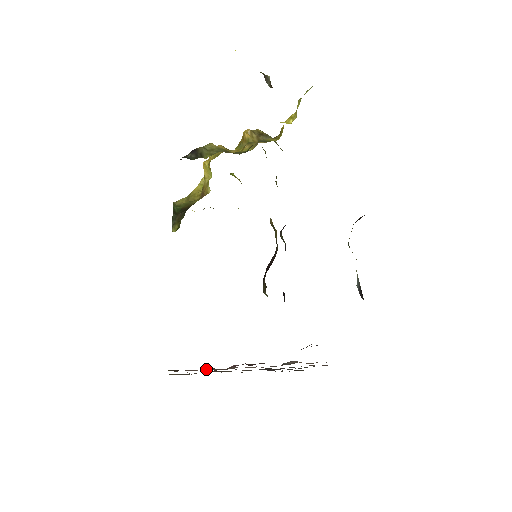
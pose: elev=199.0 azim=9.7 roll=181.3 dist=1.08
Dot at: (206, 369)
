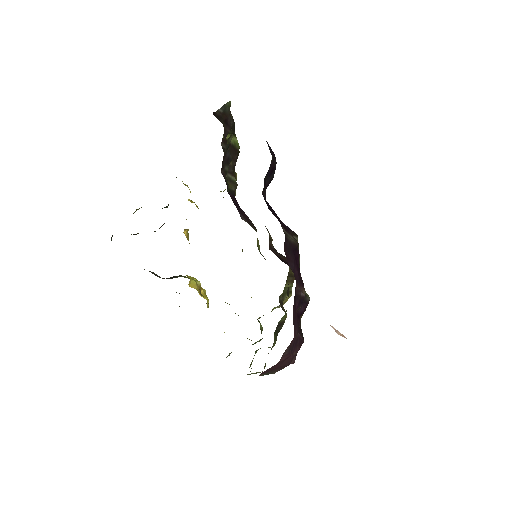
Dot at: occluded
